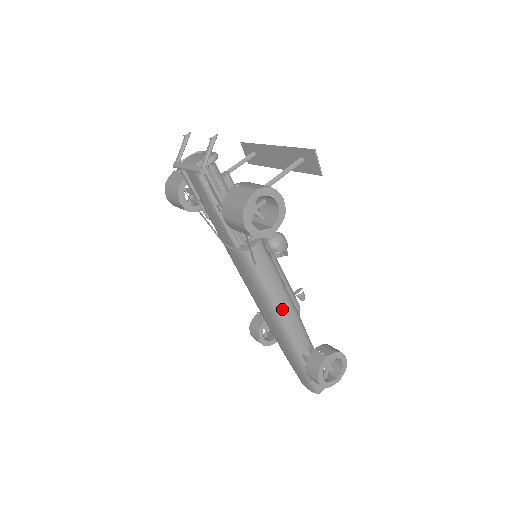
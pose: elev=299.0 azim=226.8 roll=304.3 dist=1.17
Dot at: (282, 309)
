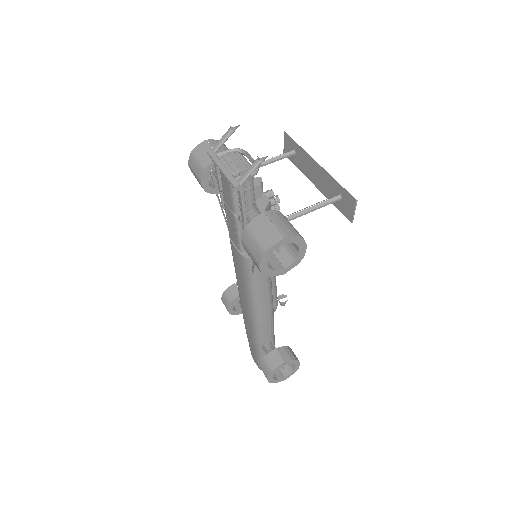
Dot at: (261, 309)
